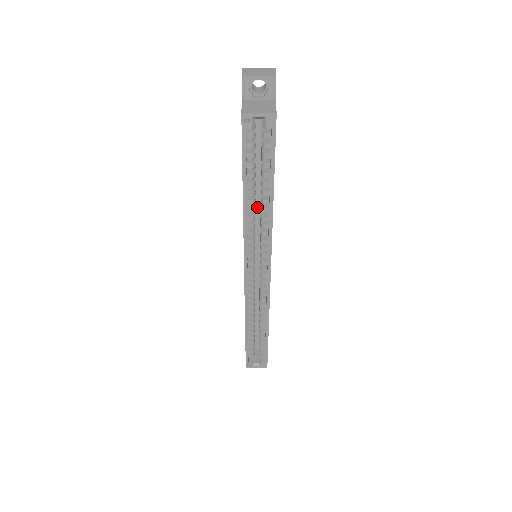
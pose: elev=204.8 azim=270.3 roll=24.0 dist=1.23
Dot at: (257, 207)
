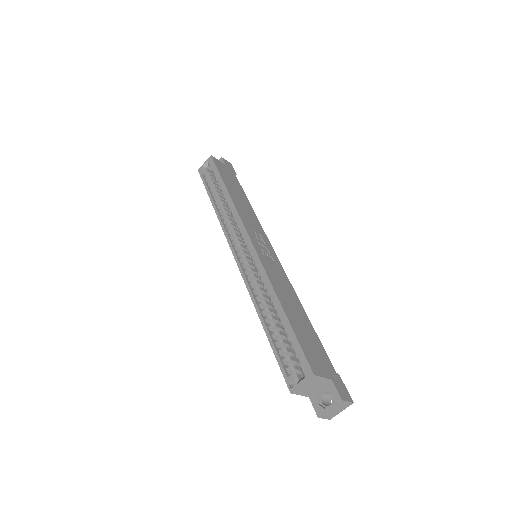
Dot at: occluded
